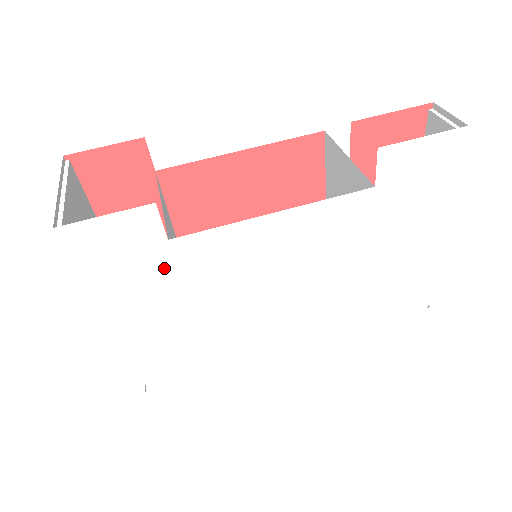
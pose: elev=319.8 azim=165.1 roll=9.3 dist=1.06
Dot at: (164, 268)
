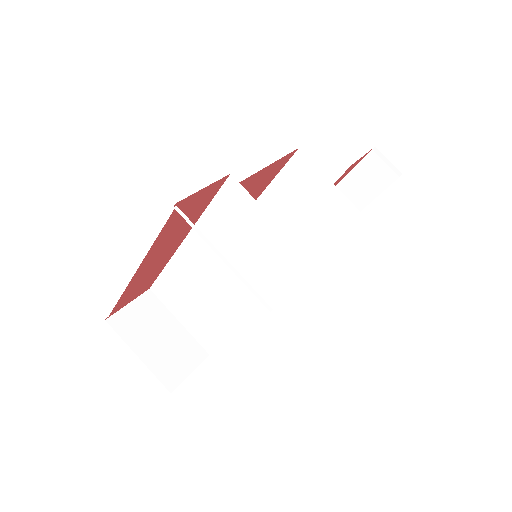
Dot at: occluded
